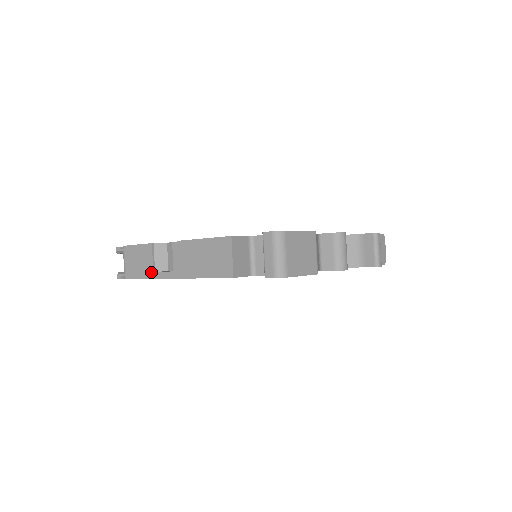
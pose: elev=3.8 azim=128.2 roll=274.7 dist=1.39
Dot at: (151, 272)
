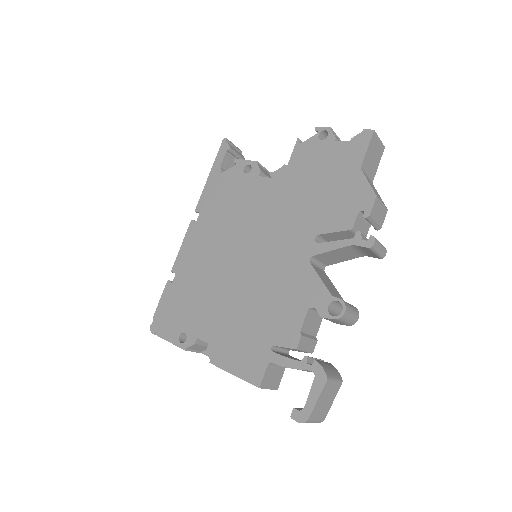
Dot at: occluded
